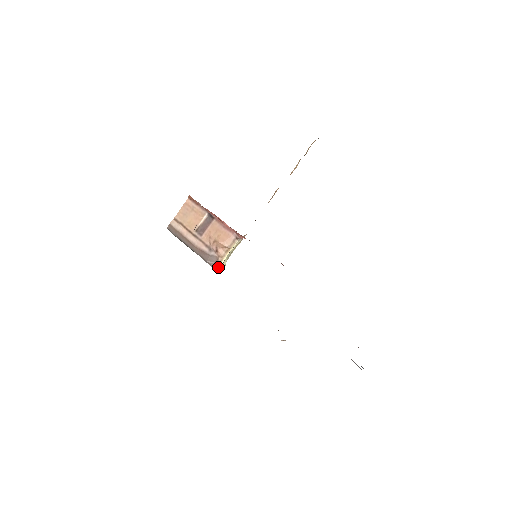
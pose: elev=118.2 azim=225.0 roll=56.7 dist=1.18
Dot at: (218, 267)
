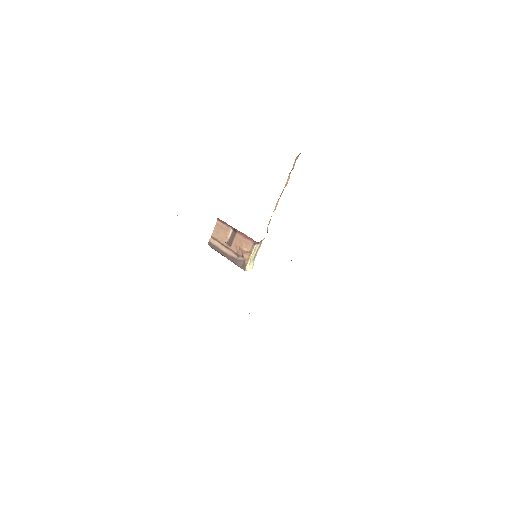
Dot at: (246, 268)
